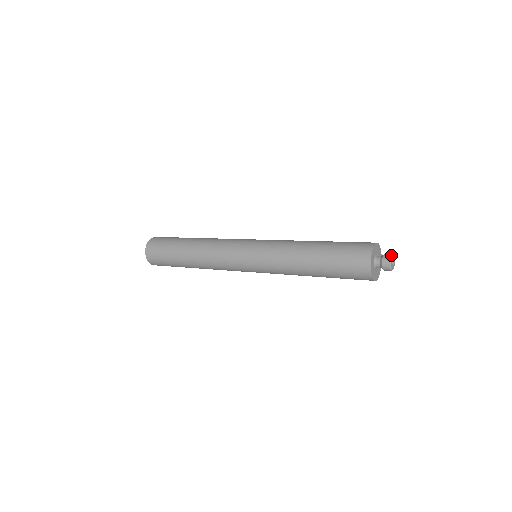
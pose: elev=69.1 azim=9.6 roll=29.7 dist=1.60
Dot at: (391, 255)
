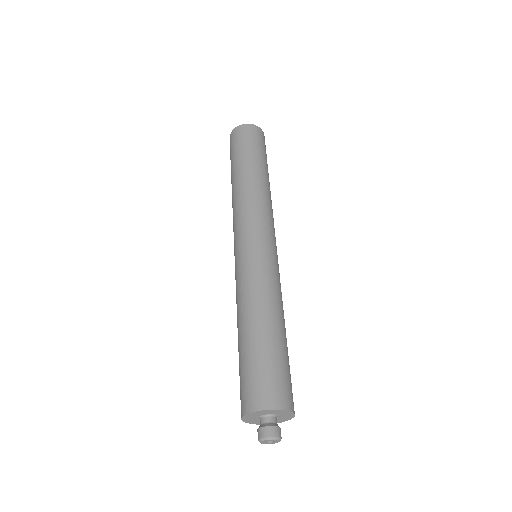
Dot at: (260, 439)
